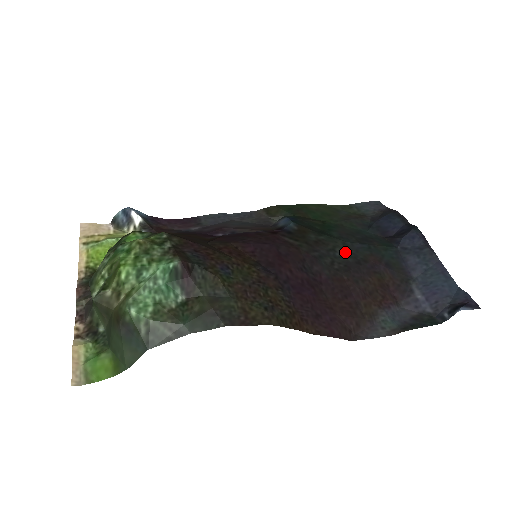
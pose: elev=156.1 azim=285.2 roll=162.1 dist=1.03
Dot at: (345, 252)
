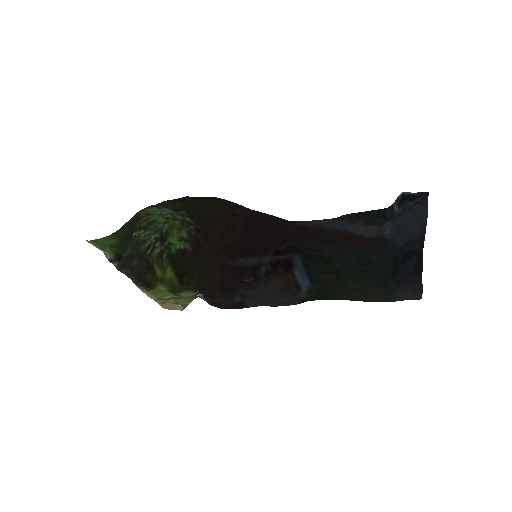
Dot at: (334, 252)
